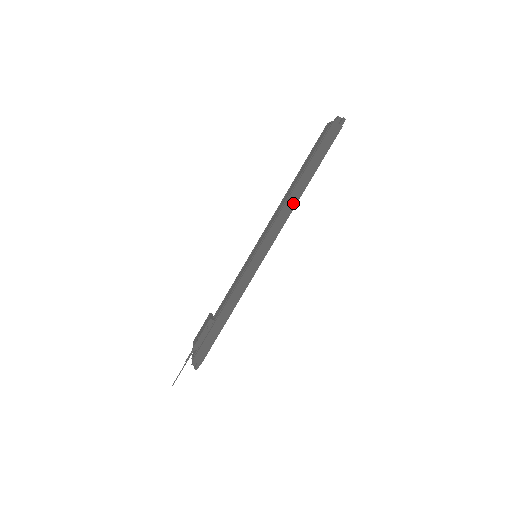
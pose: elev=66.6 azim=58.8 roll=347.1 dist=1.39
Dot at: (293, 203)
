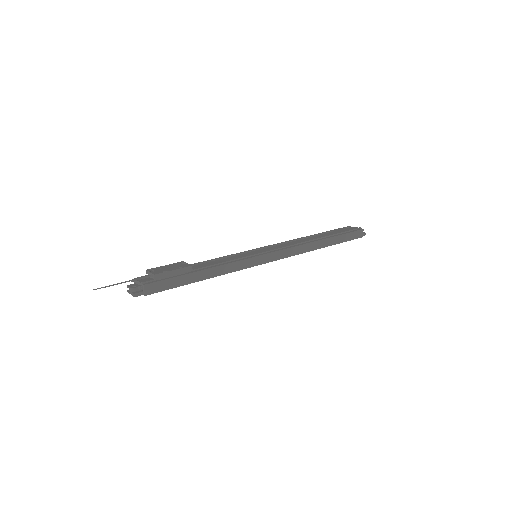
Dot at: (310, 248)
